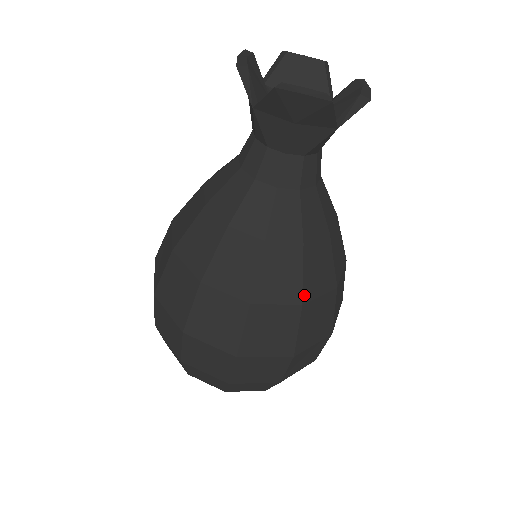
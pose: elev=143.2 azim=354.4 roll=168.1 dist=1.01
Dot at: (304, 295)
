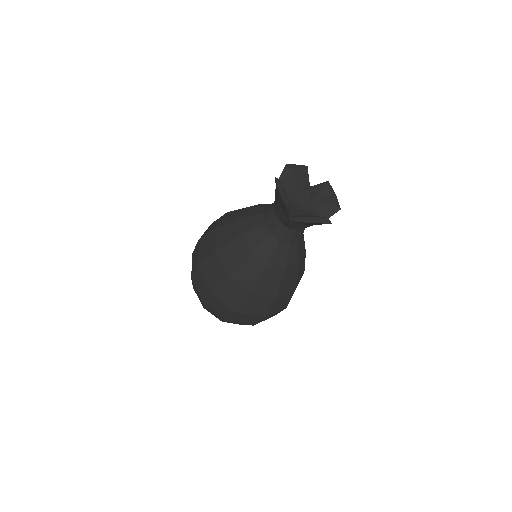
Dot at: occluded
